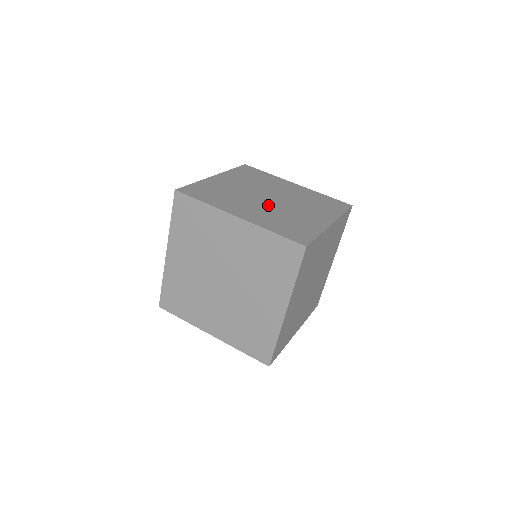
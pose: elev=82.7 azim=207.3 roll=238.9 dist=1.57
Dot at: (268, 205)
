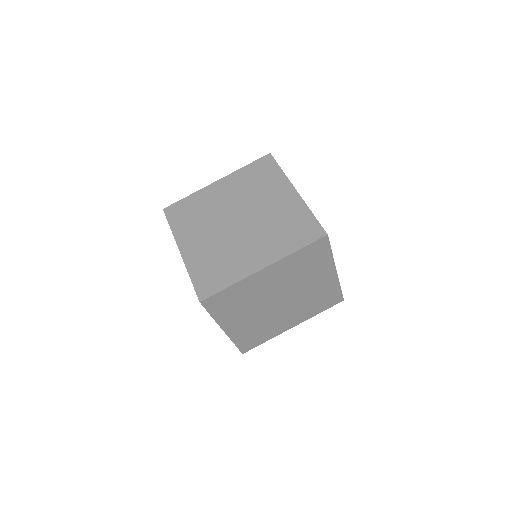
Dot at: (224, 233)
